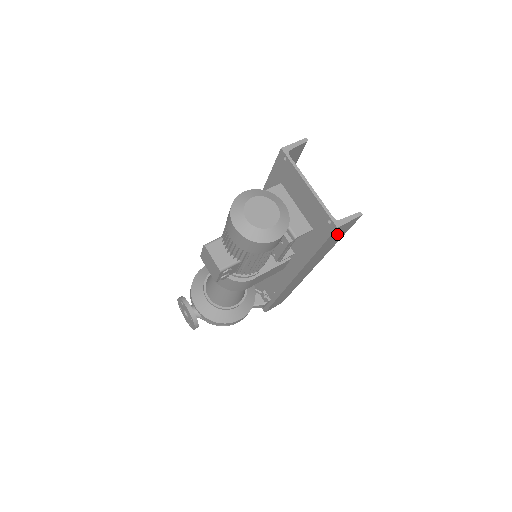
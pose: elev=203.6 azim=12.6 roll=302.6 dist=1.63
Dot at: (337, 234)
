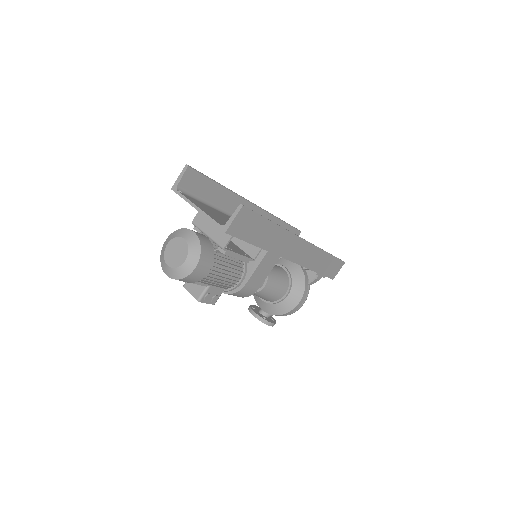
Dot at: (247, 228)
